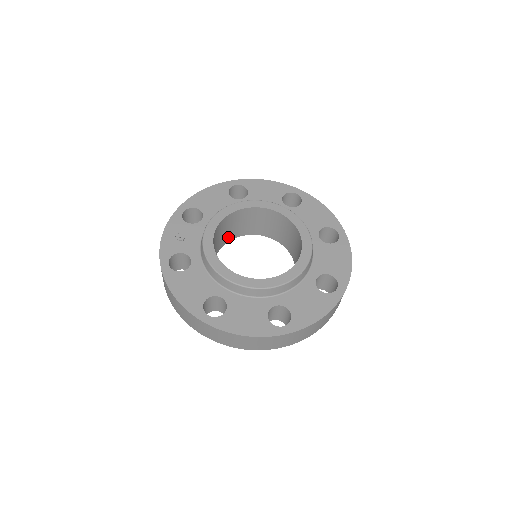
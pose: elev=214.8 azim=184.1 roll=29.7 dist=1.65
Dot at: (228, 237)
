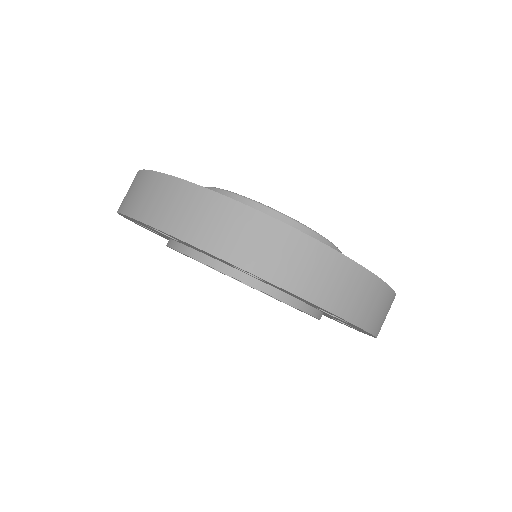
Dot at: occluded
